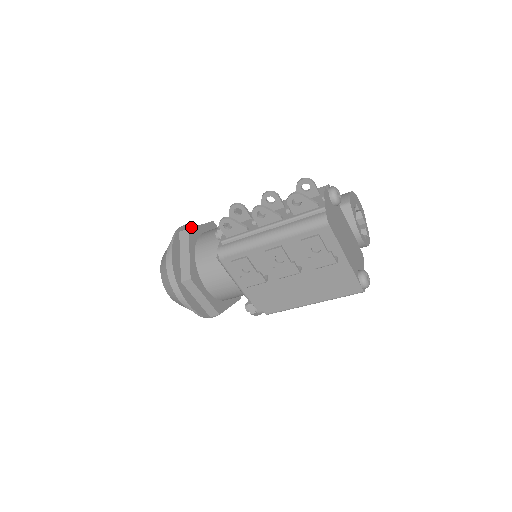
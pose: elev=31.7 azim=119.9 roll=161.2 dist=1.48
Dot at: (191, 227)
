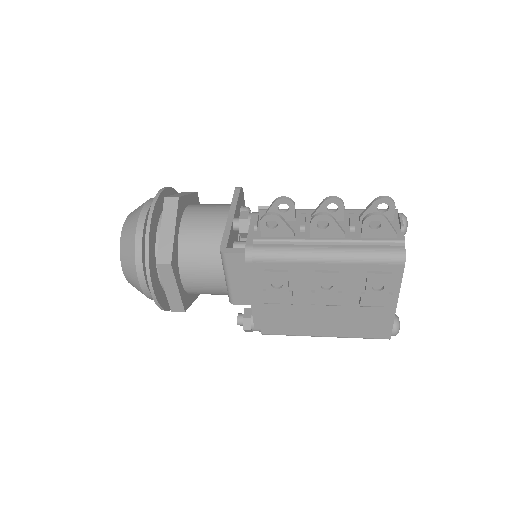
Dot at: (171, 192)
